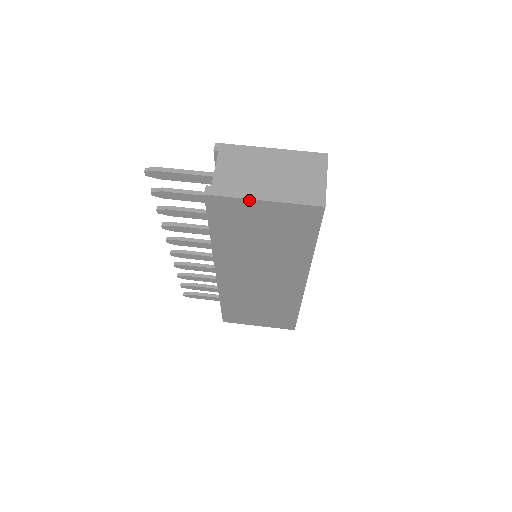
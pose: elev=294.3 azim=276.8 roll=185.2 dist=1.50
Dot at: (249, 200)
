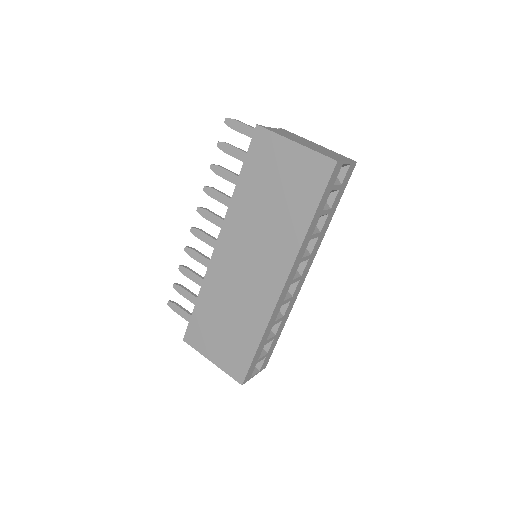
Dot at: (285, 139)
